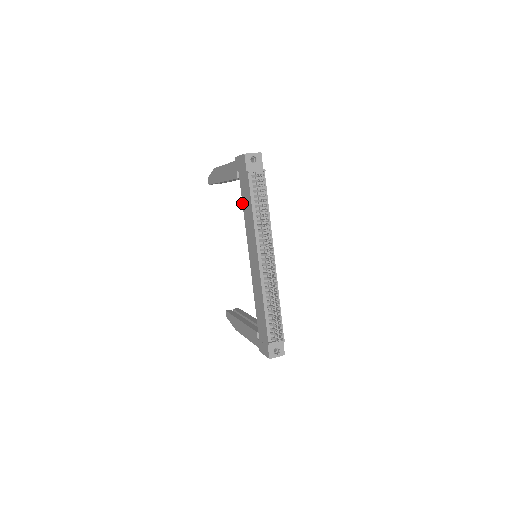
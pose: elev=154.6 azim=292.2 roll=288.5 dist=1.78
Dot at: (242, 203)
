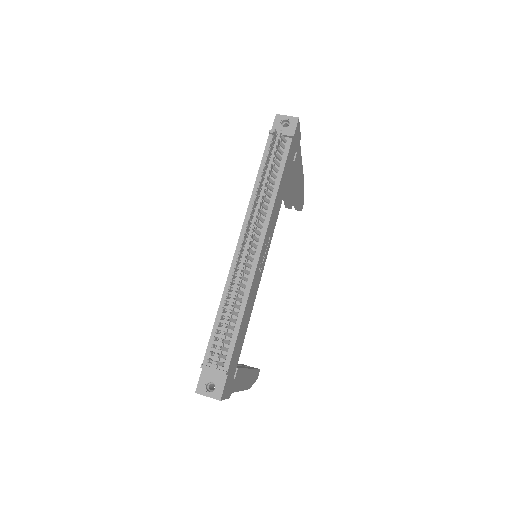
Dot at: occluded
